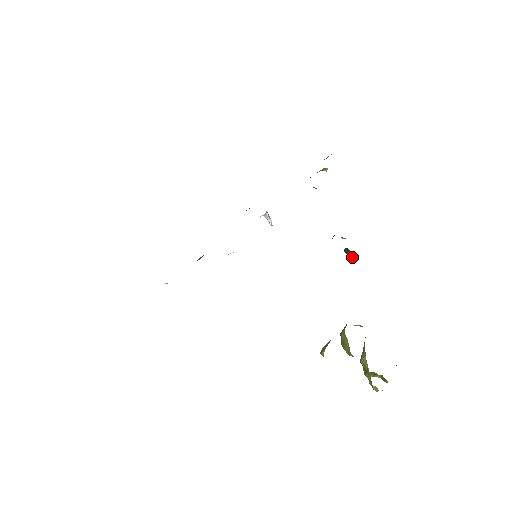
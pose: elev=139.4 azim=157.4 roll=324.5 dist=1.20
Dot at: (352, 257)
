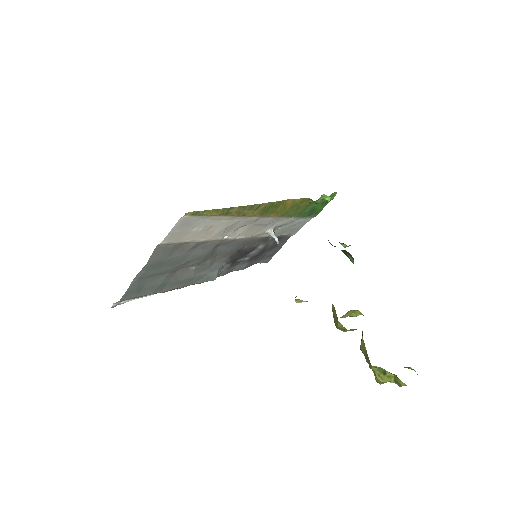
Dot at: (353, 260)
